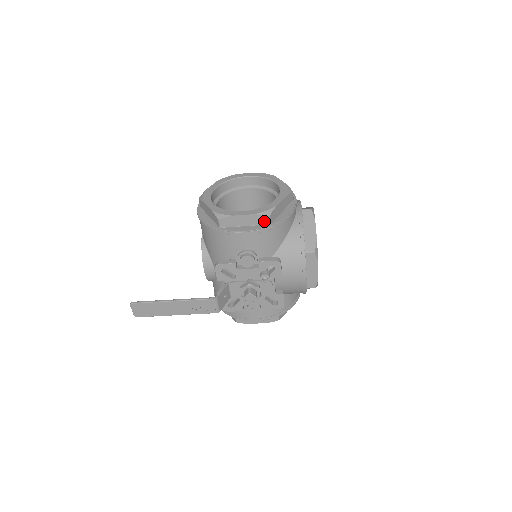
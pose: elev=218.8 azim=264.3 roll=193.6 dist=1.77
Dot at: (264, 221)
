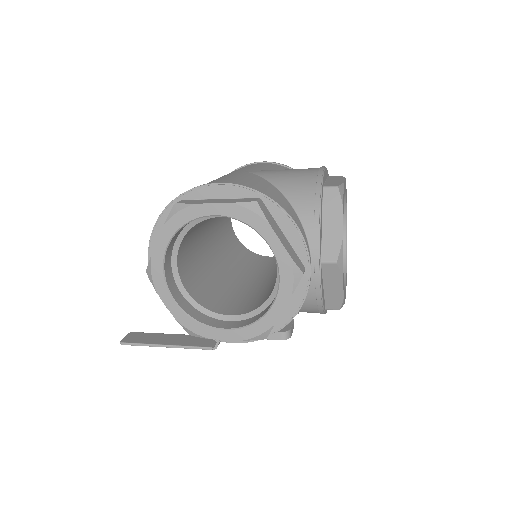
Dot at: occluded
